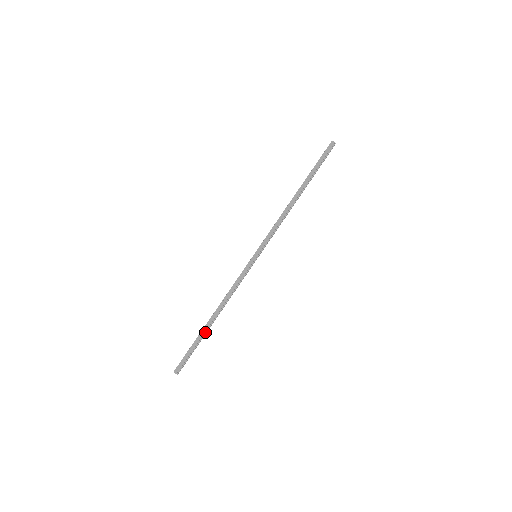
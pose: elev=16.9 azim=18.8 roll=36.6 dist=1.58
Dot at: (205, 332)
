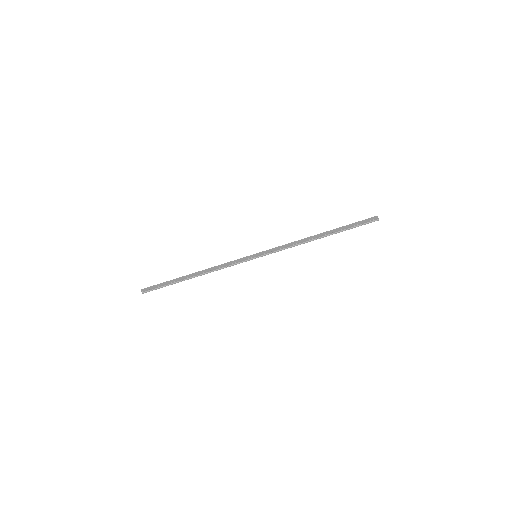
Dot at: (181, 280)
